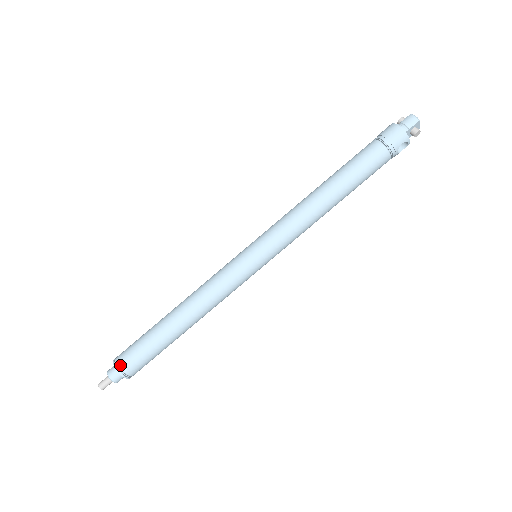
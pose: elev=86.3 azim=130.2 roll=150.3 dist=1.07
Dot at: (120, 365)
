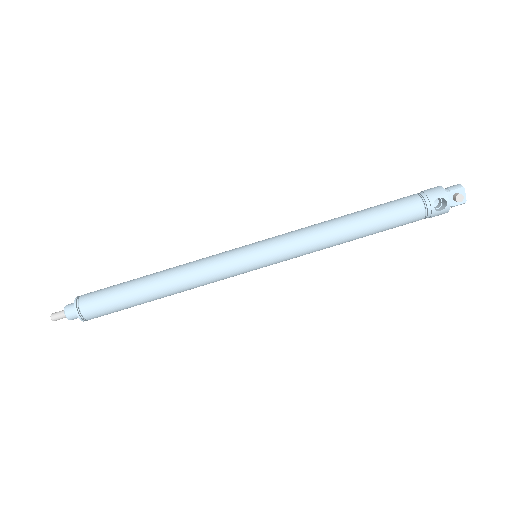
Dot at: (81, 296)
